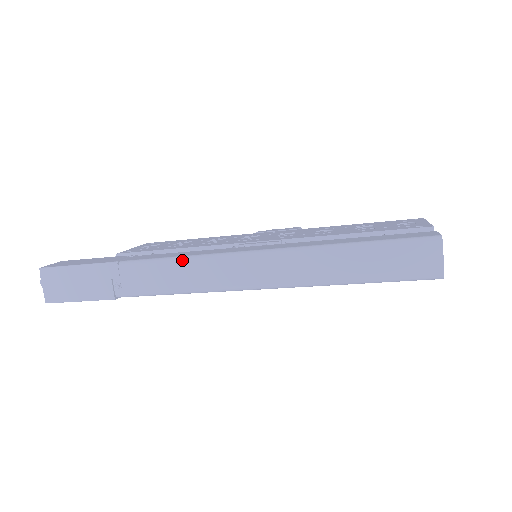
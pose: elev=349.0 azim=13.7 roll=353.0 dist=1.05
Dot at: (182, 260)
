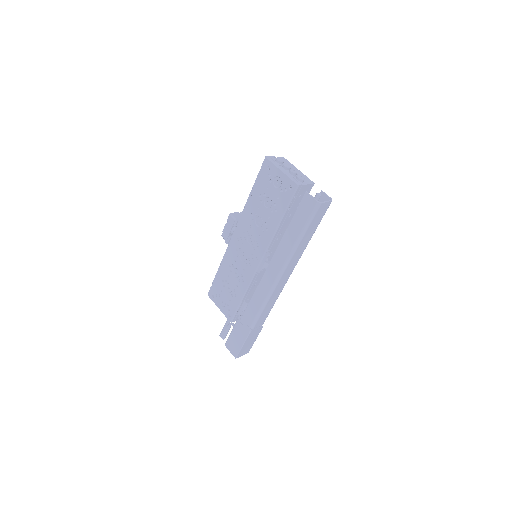
Dot at: (265, 305)
